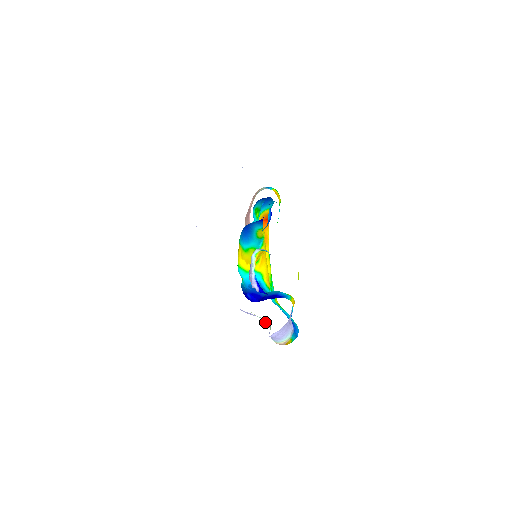
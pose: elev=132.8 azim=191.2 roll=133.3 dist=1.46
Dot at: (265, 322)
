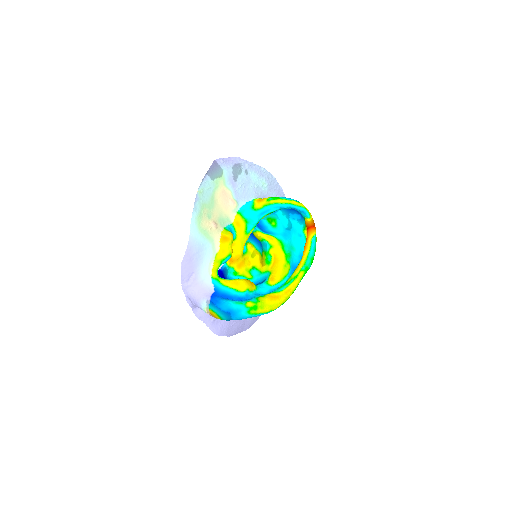
Dot at: occluded
